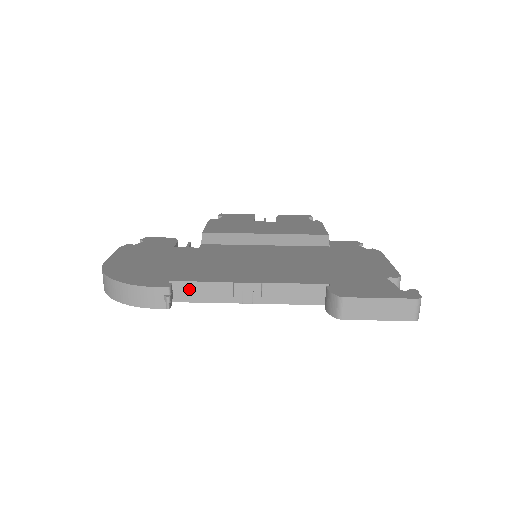
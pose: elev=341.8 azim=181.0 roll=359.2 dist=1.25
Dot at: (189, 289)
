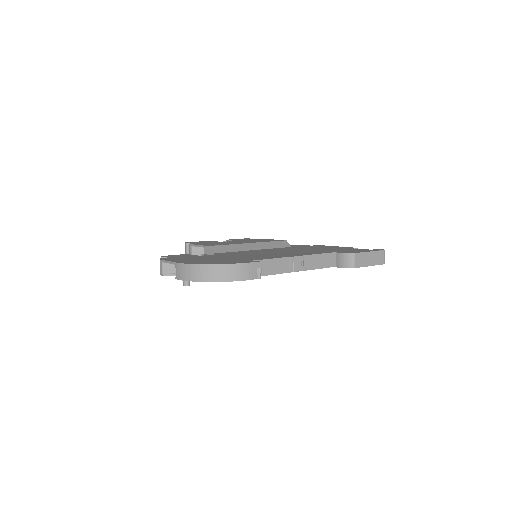
Dot at: (263, 265)
